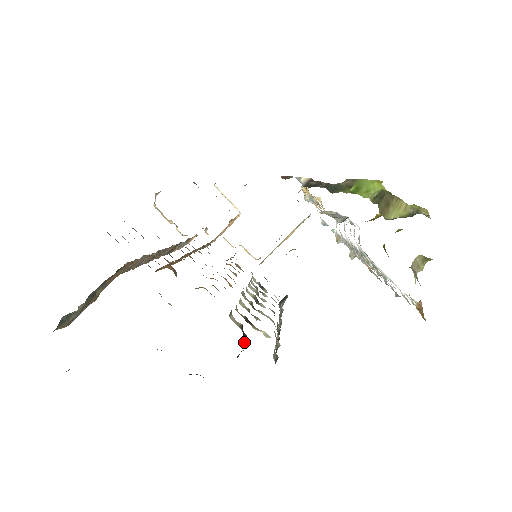
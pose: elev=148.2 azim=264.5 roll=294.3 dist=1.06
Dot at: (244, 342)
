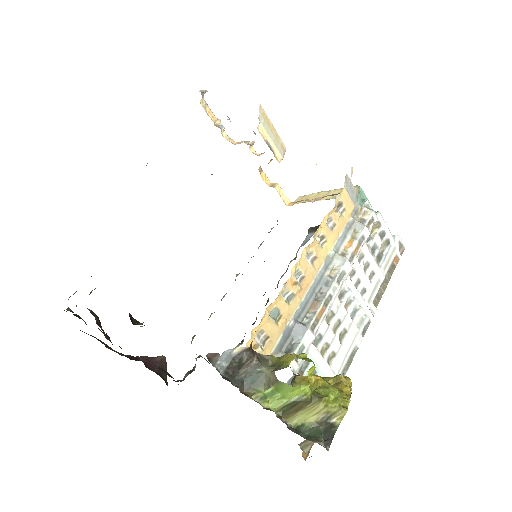
Dot at: (195, 364)
